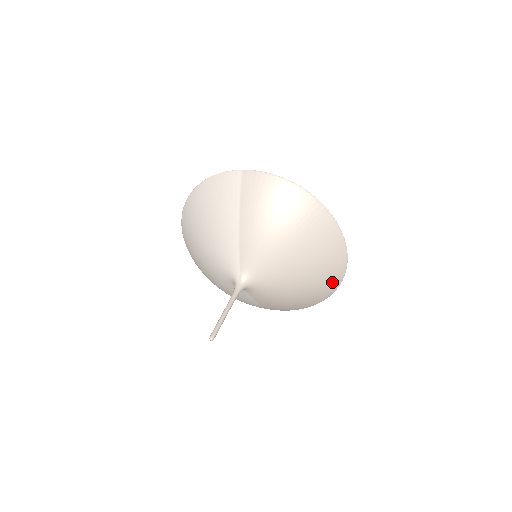
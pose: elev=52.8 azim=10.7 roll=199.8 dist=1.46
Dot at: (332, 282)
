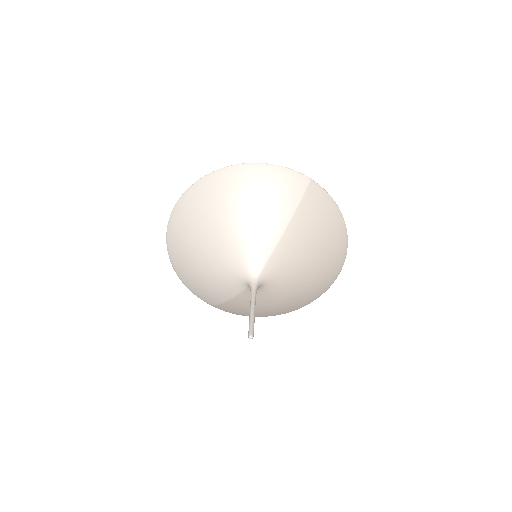
Dot at: (299, 306)
